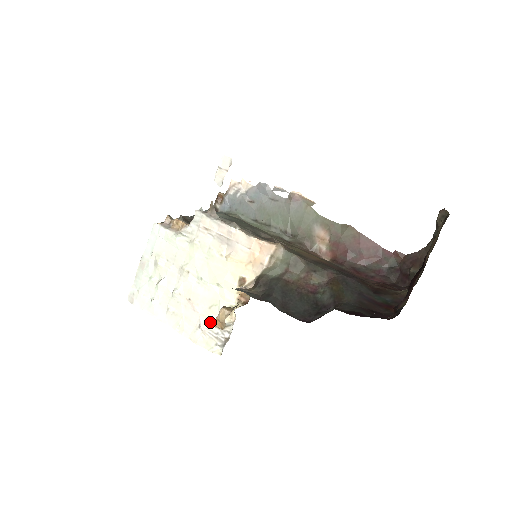
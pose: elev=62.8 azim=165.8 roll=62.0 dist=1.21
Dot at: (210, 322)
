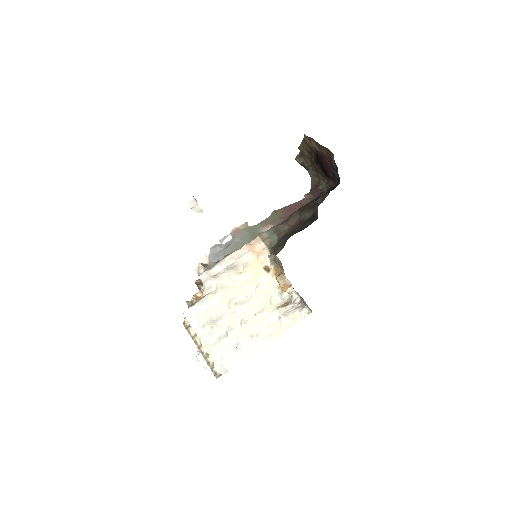
Dot at: (281, 307)
